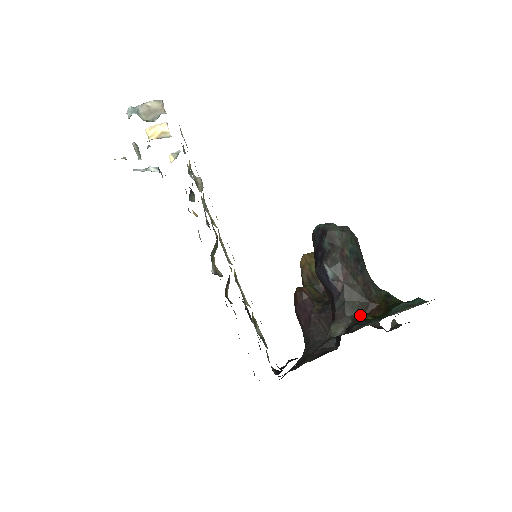
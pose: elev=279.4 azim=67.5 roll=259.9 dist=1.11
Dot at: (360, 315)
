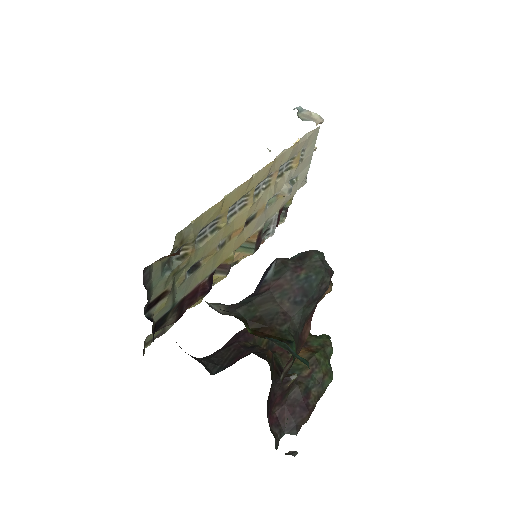
Dot at: (247, 322)
